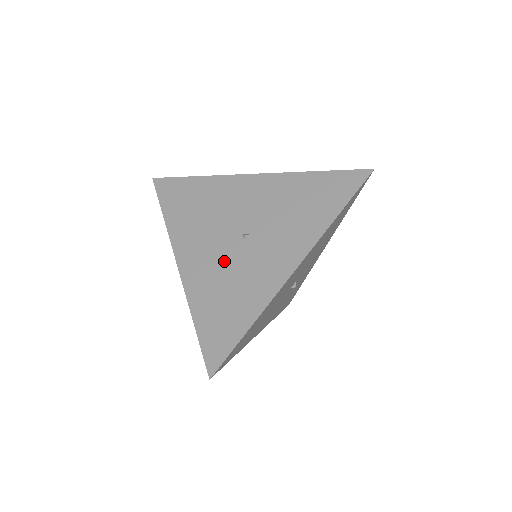
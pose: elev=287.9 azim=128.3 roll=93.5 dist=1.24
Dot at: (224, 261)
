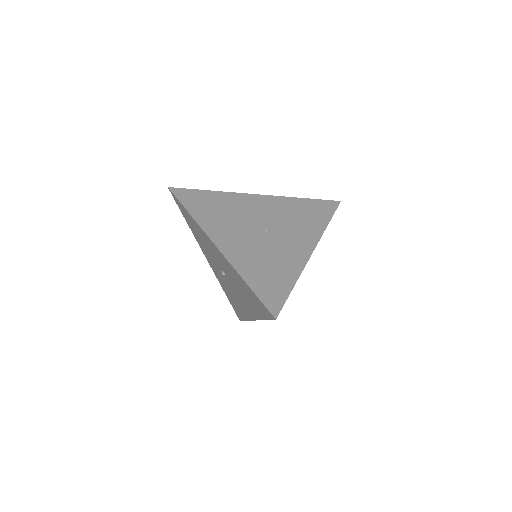
Dot at: (256, 245)
